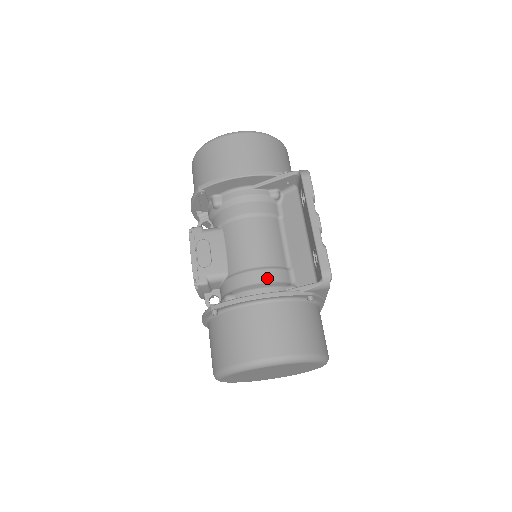
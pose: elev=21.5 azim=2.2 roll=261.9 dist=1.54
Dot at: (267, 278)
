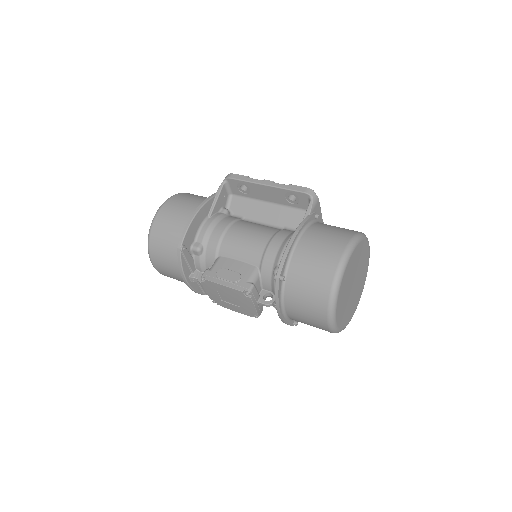
Dot at: (282, 238)
